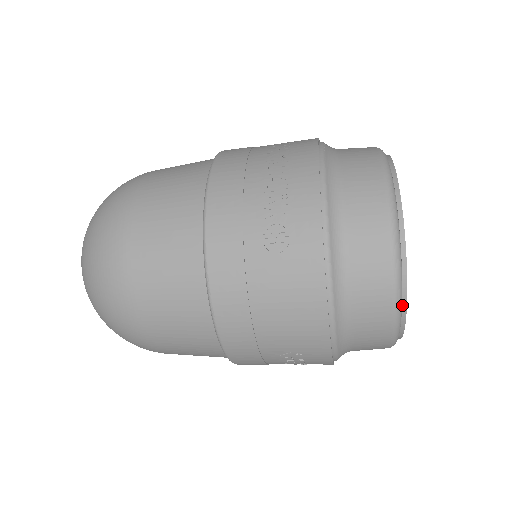
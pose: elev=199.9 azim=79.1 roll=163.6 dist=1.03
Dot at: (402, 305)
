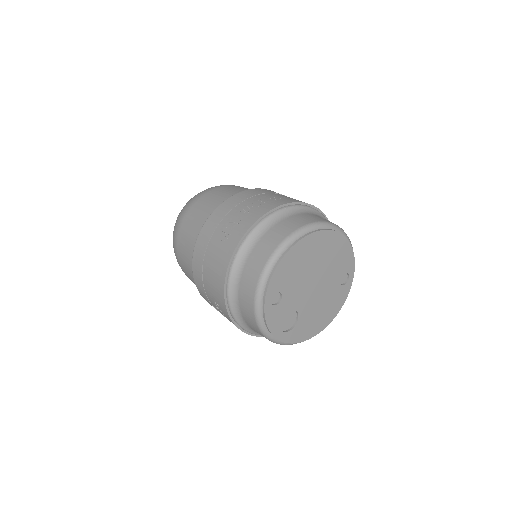
Dot at: (263, 305)
